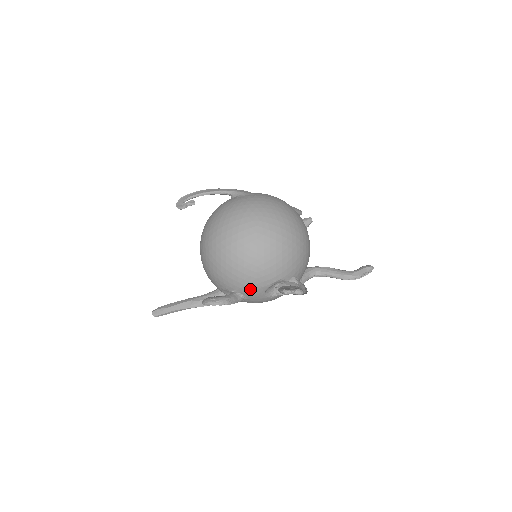
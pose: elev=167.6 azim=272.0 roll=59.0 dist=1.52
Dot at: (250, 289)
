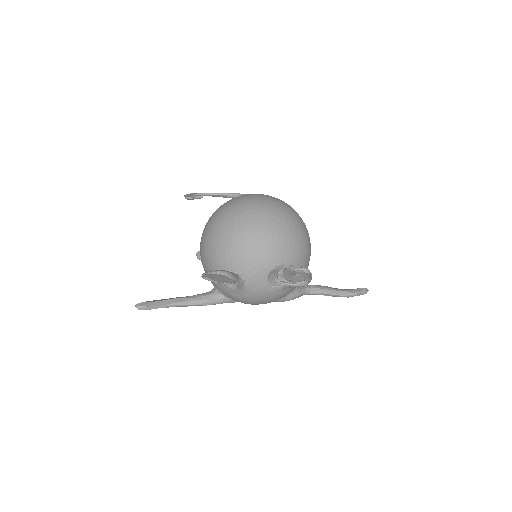
Dot at: (253, 269)
